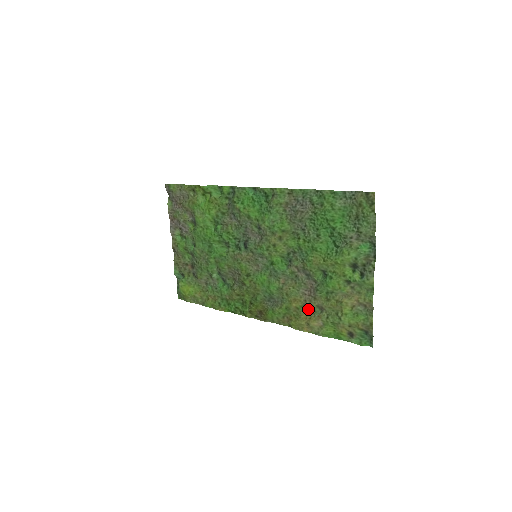
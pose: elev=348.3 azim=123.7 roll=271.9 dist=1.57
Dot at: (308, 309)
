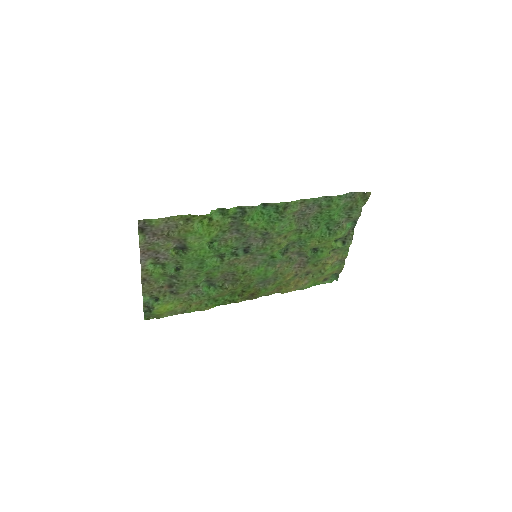
Dot at: (297, 277)
